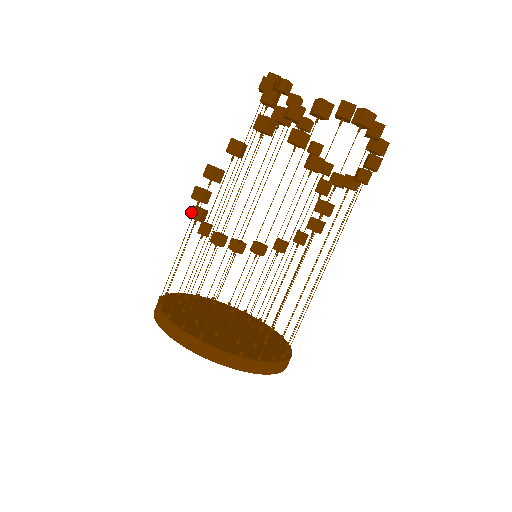
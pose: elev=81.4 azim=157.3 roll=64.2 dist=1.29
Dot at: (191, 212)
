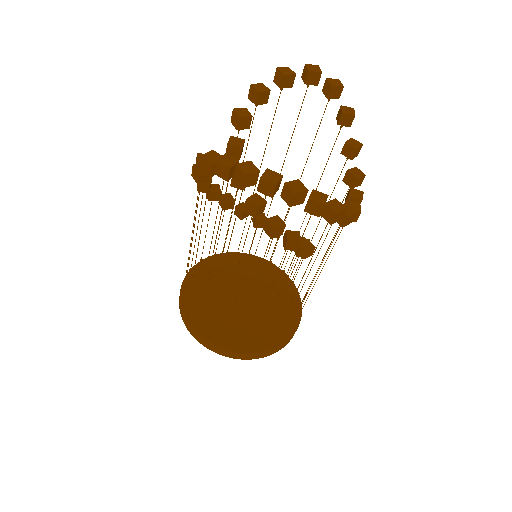
Dot at: occluded
